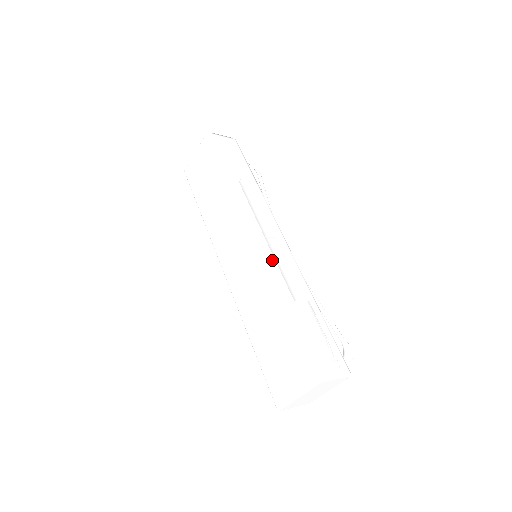
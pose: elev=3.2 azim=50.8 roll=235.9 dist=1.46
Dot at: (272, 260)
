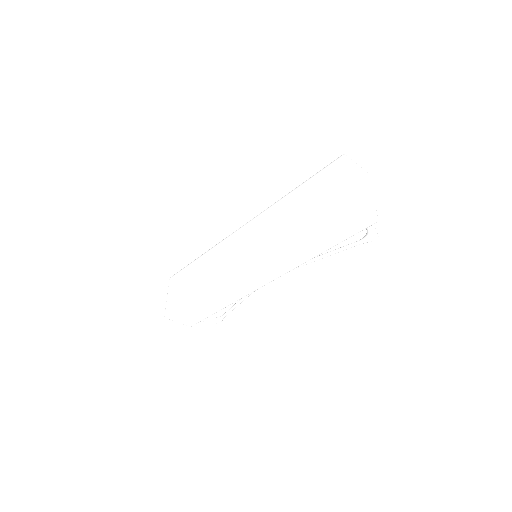
Dot at: occluded
